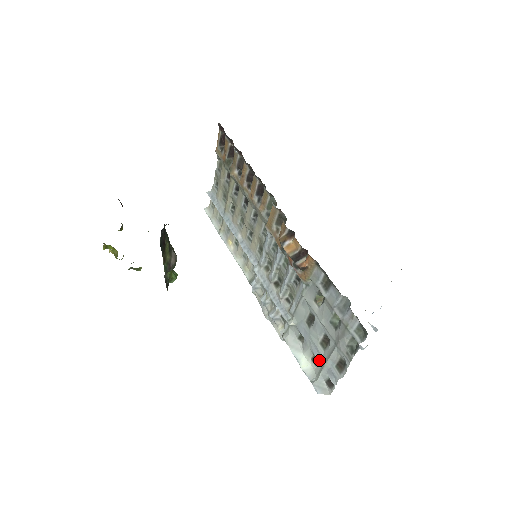
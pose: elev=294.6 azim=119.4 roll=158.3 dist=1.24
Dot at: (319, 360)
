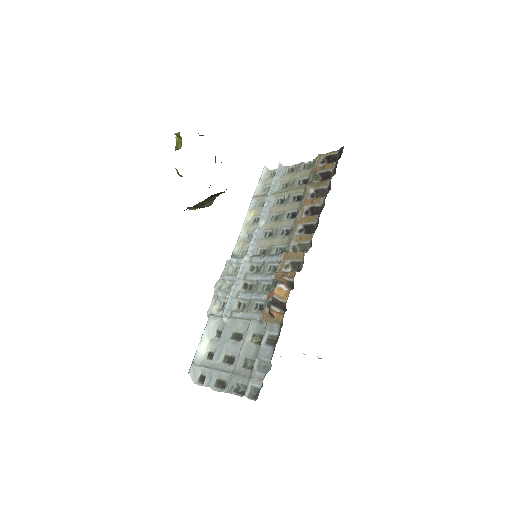
Dot at: (213, 361)
